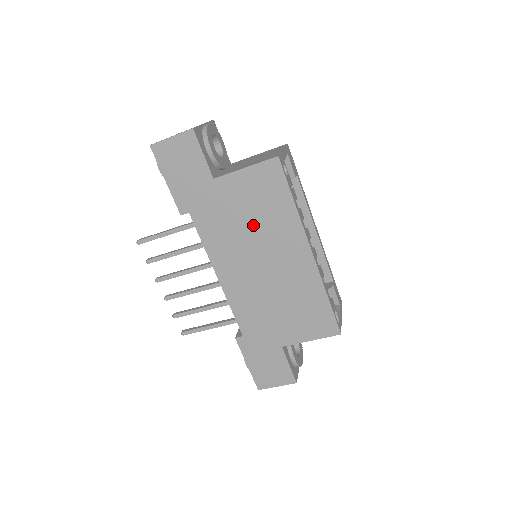
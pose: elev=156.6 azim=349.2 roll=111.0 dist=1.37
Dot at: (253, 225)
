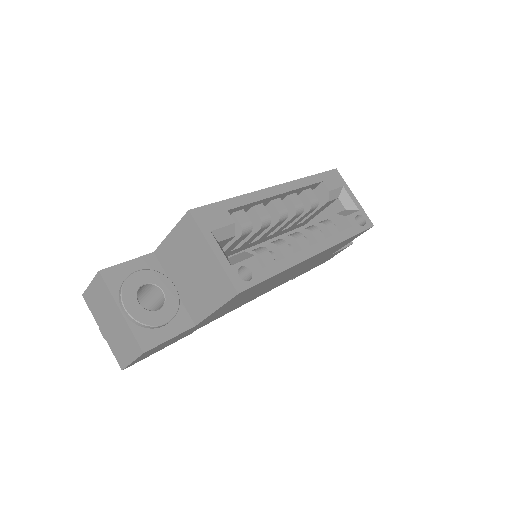
Dot at: occluded
